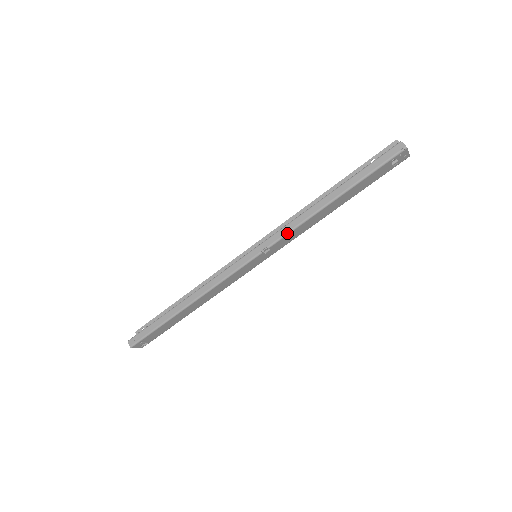
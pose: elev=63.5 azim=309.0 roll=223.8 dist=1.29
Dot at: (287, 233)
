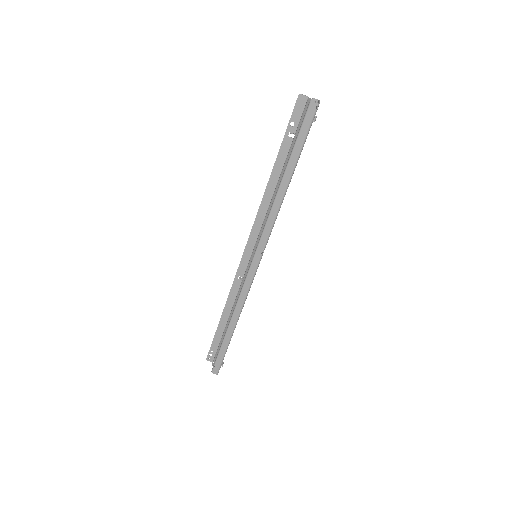
Dot at: (271, 229)
